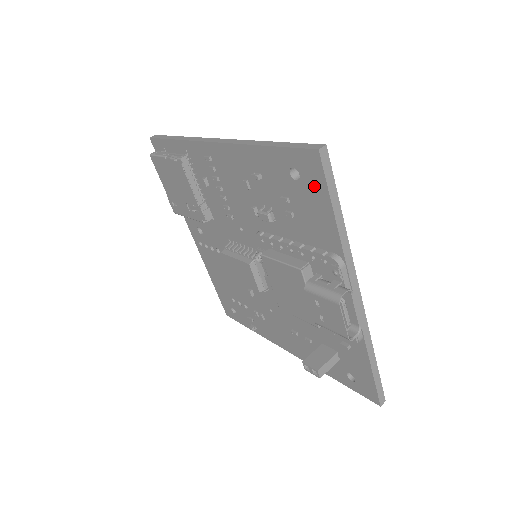
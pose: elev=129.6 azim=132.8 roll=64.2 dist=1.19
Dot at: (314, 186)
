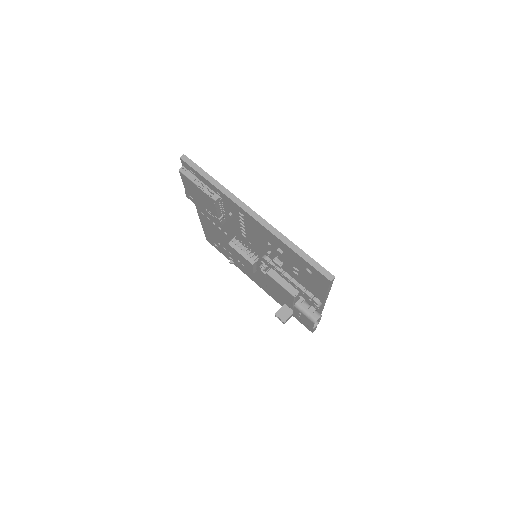
Dot at: (320, 282)
